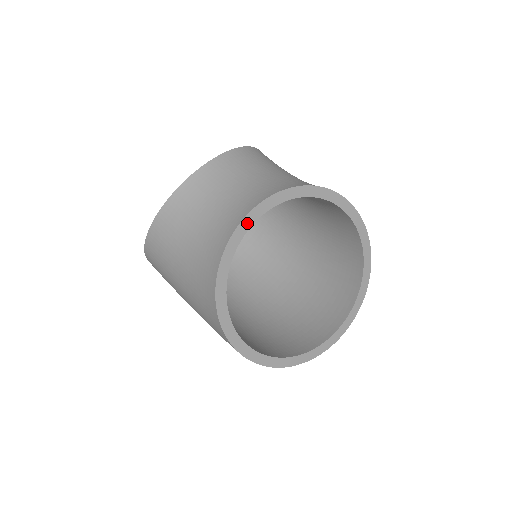
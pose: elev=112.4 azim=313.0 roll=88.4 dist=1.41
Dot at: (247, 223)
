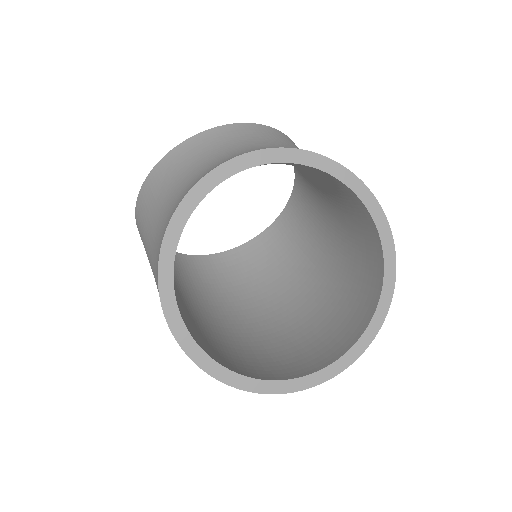
Dot at: (225, 171)
